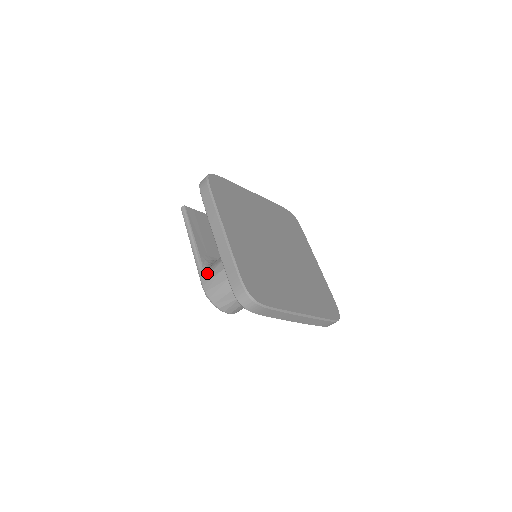
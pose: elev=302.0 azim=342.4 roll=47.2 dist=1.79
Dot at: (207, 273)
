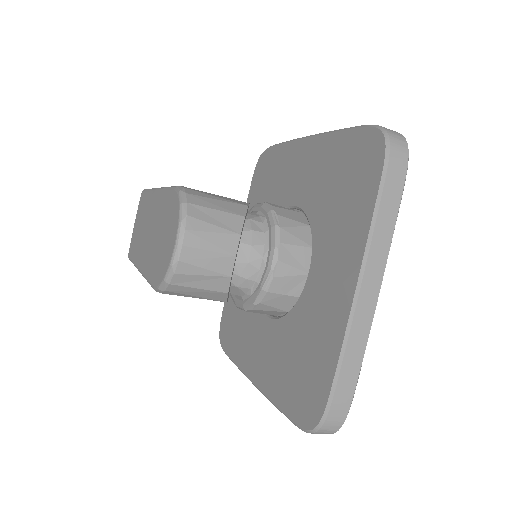
Dot at: occluded
